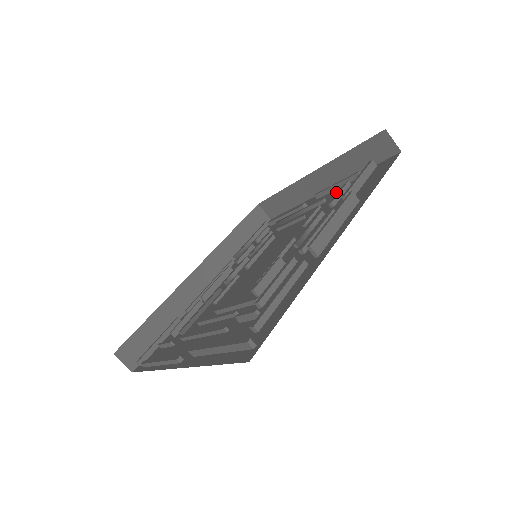
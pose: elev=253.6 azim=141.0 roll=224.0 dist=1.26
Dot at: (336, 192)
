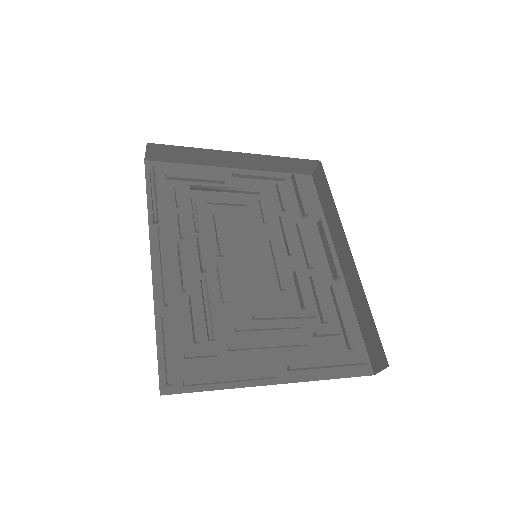
Dot at: (263, 185)
